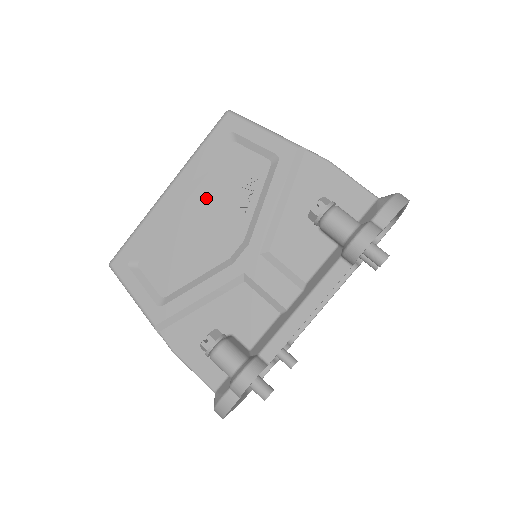
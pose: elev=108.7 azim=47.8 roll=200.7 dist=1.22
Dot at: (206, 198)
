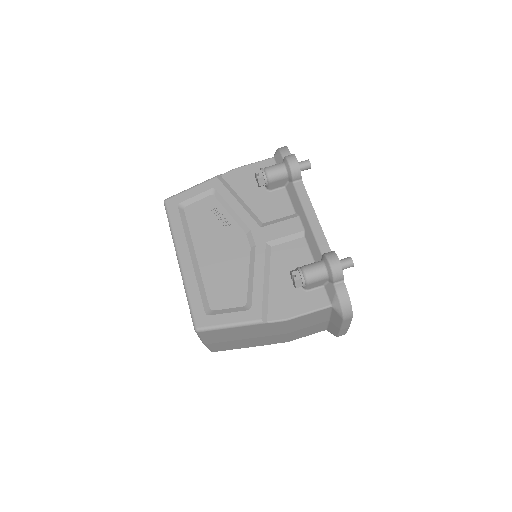
Dot at: (204, 241)
